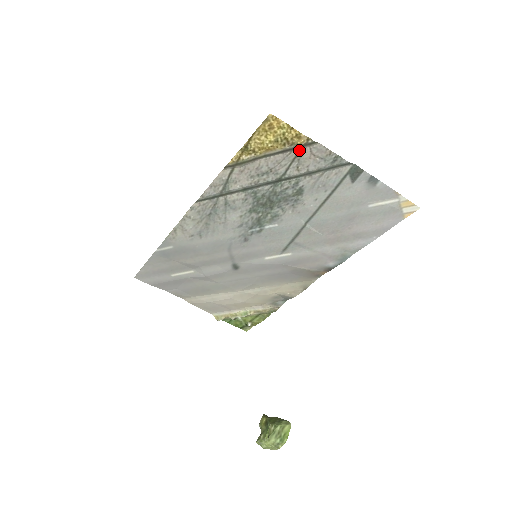
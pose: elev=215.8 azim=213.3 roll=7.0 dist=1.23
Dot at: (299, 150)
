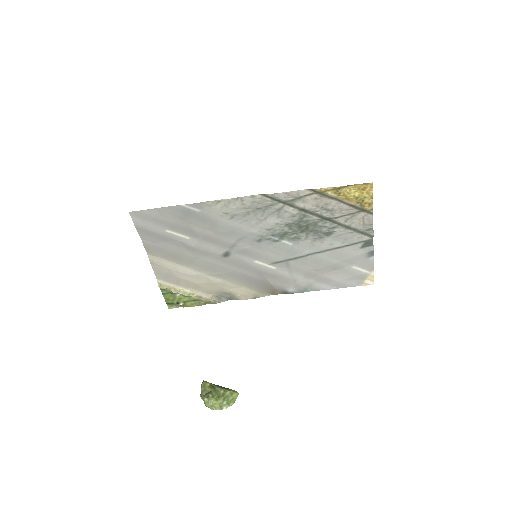
Dot at: (359, 211)
